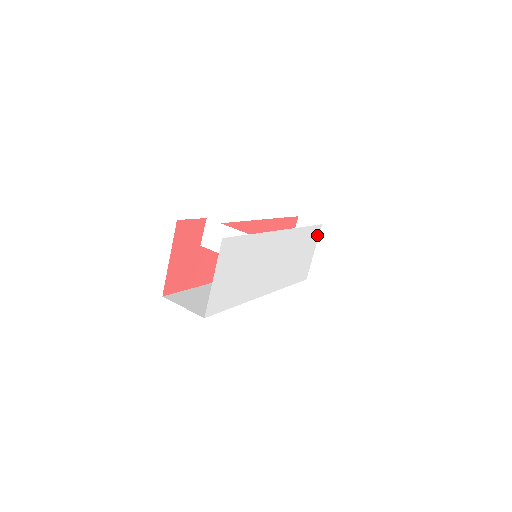
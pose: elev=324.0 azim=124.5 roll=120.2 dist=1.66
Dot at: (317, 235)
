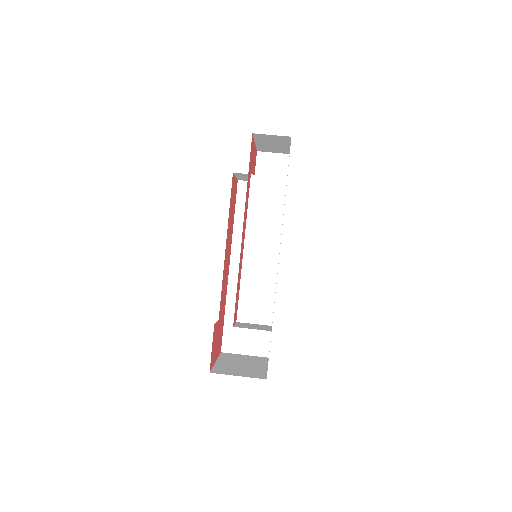
Dot at: occluded
